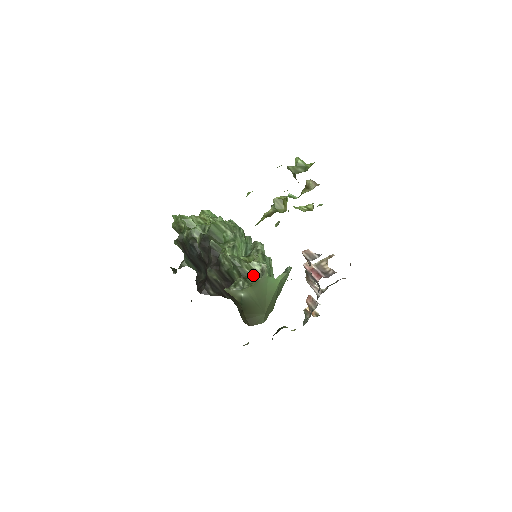
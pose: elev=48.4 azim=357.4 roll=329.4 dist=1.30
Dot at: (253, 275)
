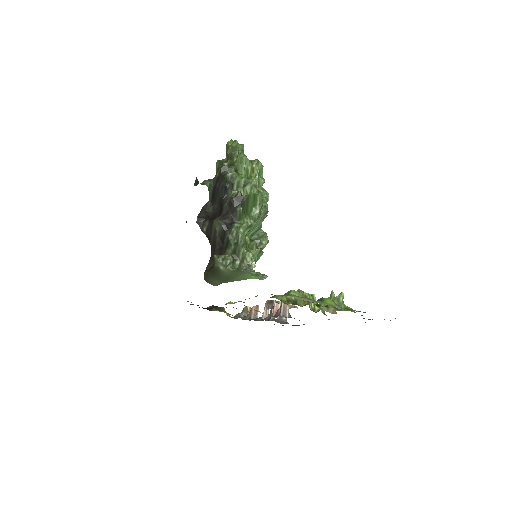
Dot at: (241, 262)
